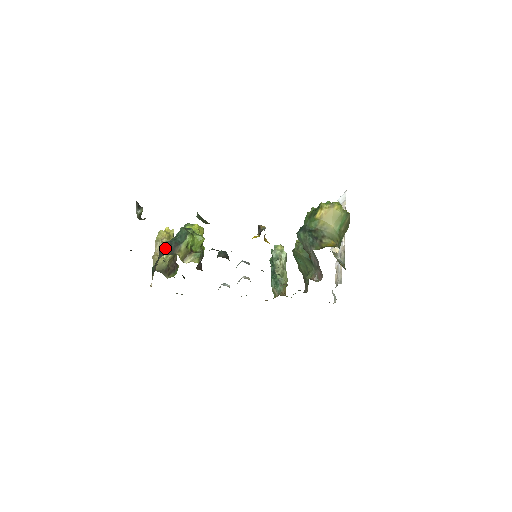
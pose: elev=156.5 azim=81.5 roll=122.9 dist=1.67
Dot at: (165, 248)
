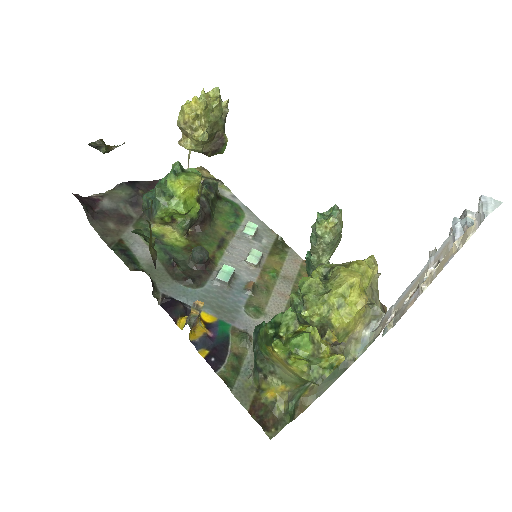
Dot at: (144, 205)
